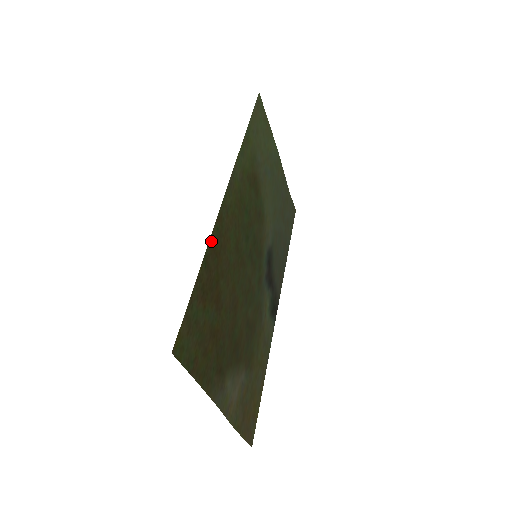
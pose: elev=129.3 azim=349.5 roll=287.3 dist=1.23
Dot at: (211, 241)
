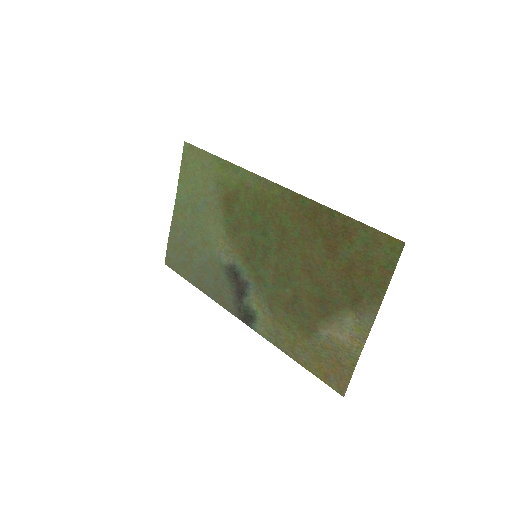
Dot at: (316, 205)
